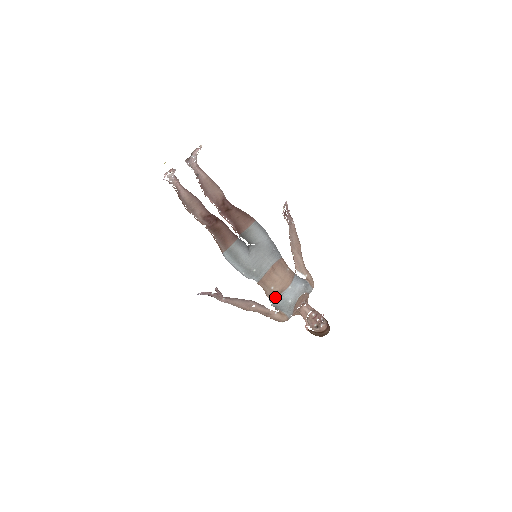
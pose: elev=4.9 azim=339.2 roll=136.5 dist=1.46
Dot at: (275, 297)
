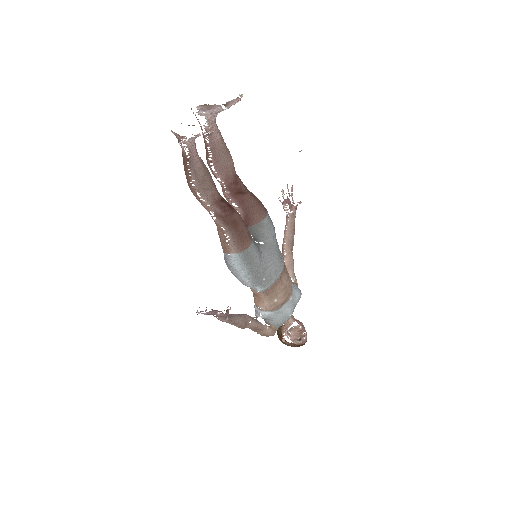
Dot at: (274, 310)
